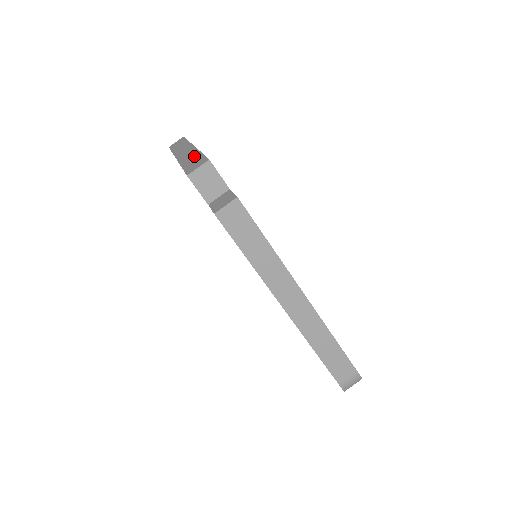
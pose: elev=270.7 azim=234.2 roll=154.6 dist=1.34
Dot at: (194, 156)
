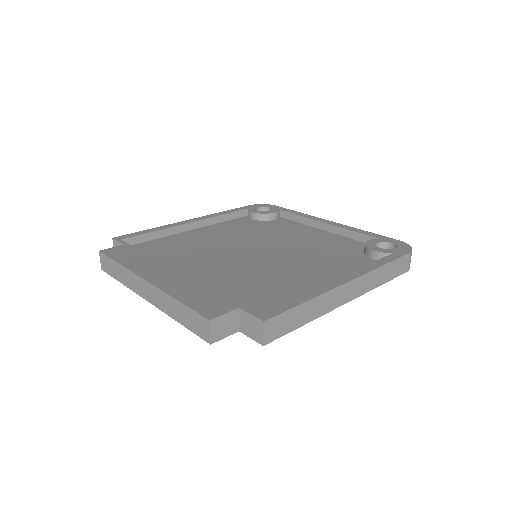
Dot at: (175, 306)
